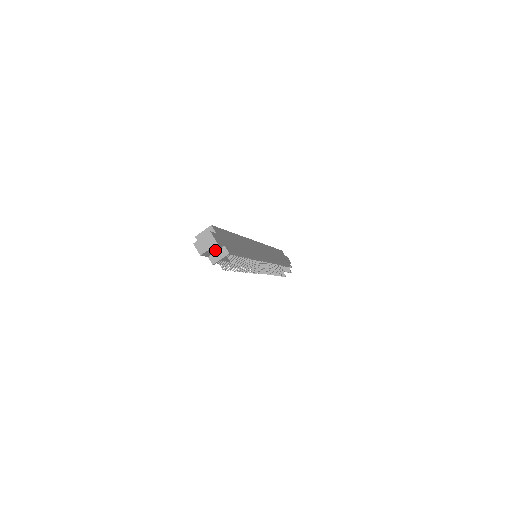
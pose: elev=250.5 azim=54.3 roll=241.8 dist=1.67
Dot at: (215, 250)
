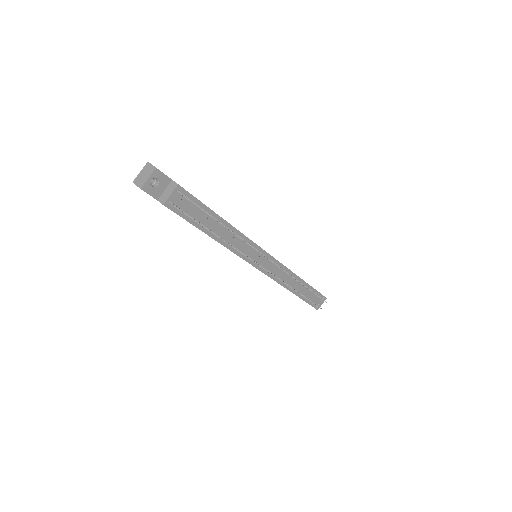
Dot at: (162, 187)
